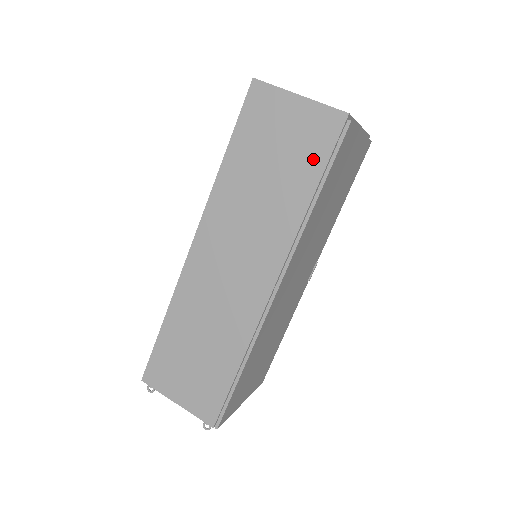
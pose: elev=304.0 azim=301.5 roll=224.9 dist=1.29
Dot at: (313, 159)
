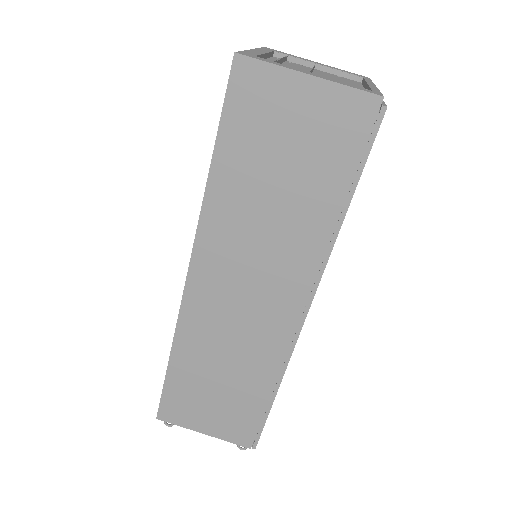
Dot at: (337, 162)
